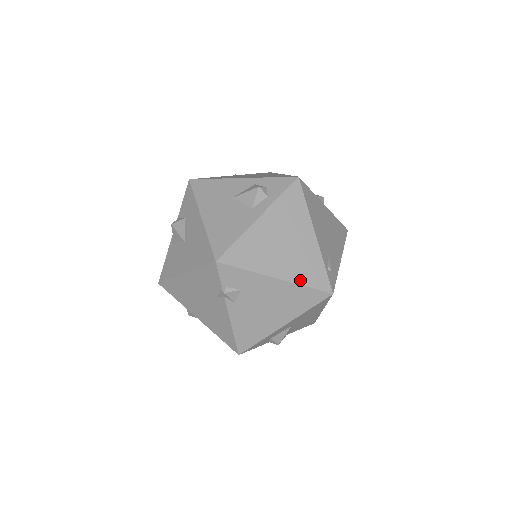
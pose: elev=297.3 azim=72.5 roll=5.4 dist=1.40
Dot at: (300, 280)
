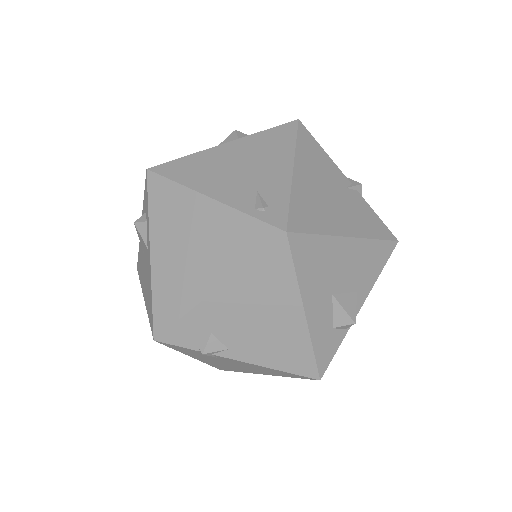
Dot at: (238, 263)
